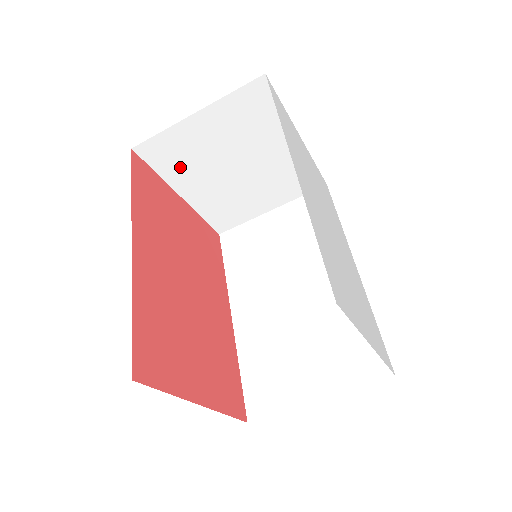
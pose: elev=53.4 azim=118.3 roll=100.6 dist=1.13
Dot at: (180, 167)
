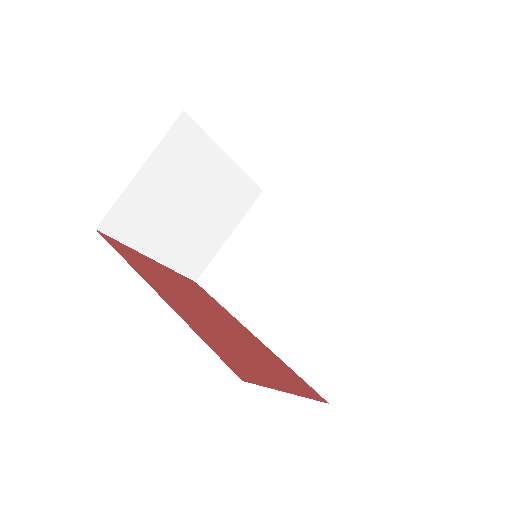
Dot at: (142, 229)
